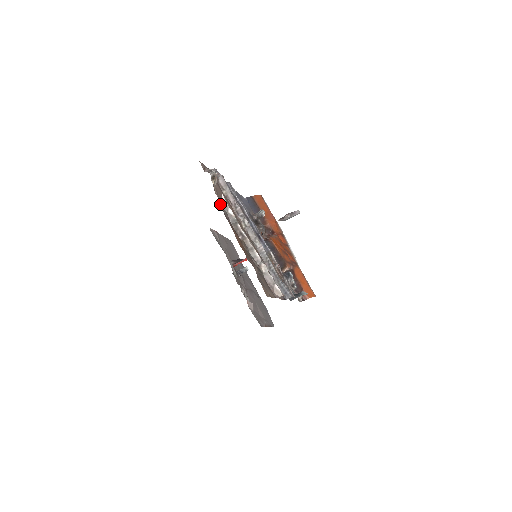
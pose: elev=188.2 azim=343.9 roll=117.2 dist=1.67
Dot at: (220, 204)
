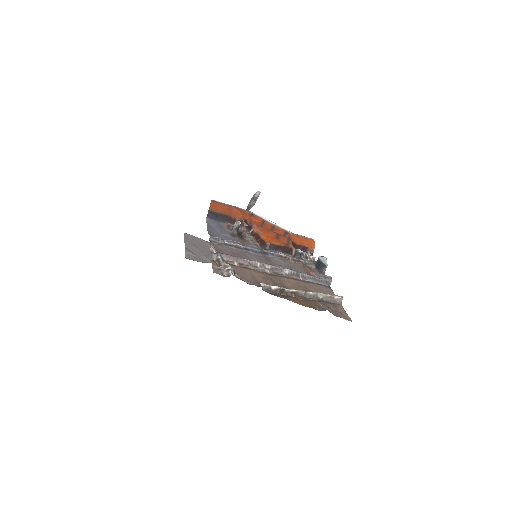
Dot at: occluded
